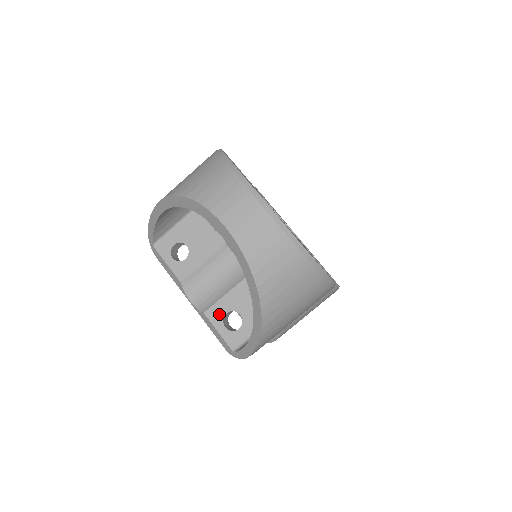
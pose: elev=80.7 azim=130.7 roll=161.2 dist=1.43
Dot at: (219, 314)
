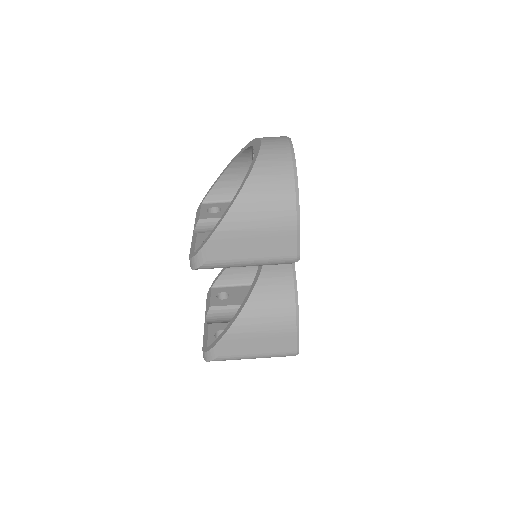
Dot at: (206, 236)
